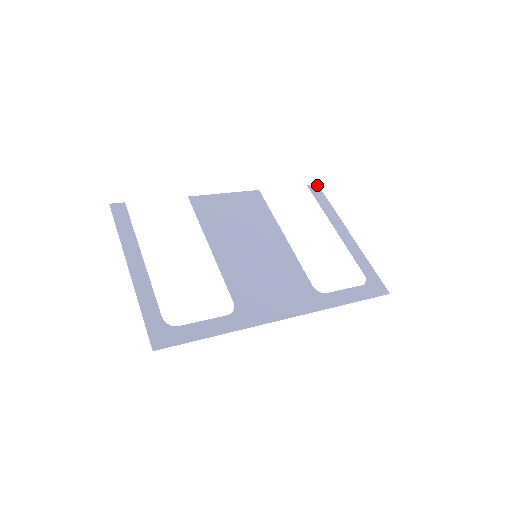
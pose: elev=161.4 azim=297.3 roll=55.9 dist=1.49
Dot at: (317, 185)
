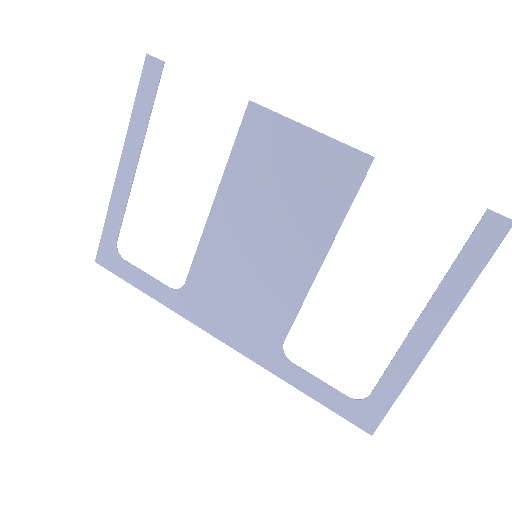
Dot at: out of frame
